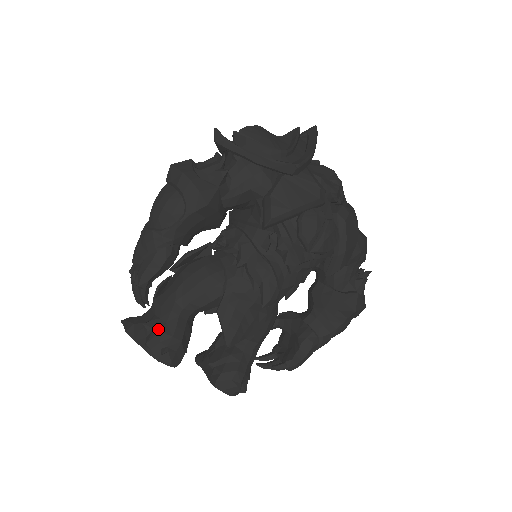
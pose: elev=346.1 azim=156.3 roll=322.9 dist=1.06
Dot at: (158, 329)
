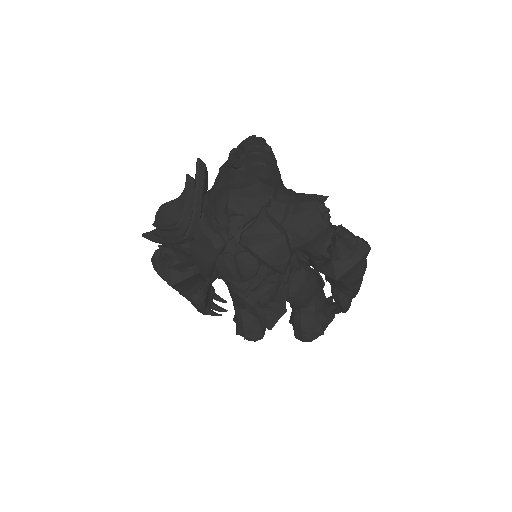
Dot at: (237, 324)
